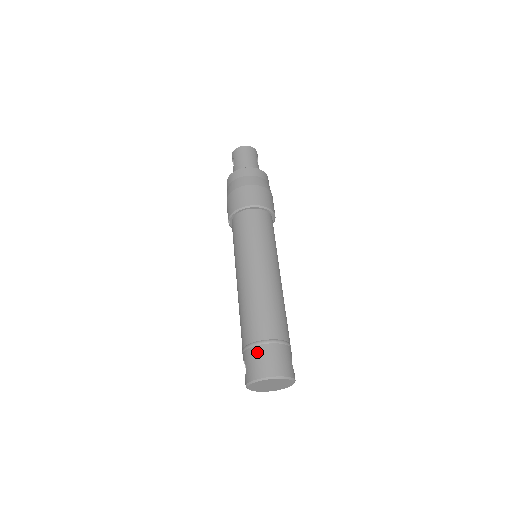
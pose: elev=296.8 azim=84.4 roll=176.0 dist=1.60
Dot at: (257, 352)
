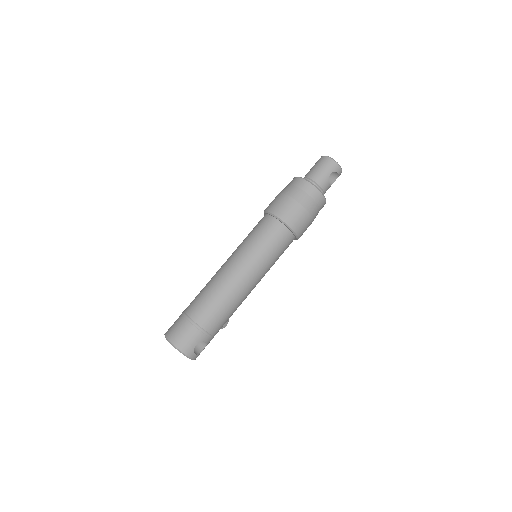
Dot at: (179, 320)
